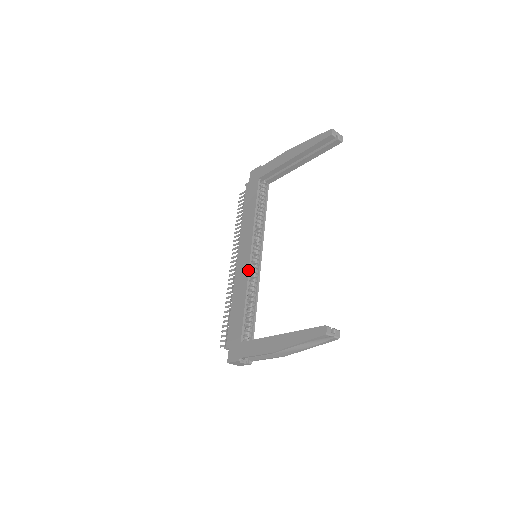
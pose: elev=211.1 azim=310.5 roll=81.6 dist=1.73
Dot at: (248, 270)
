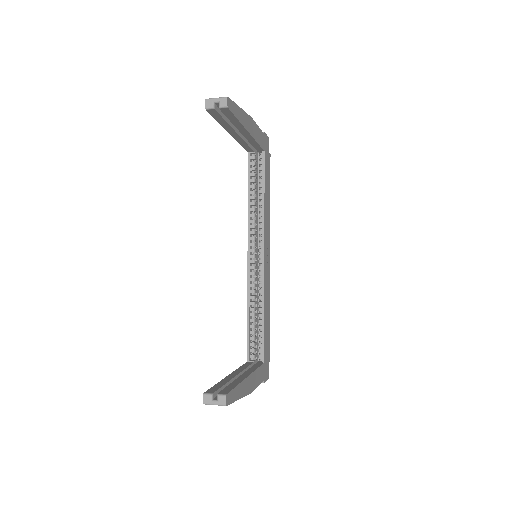
Dot at: (247, 277)
